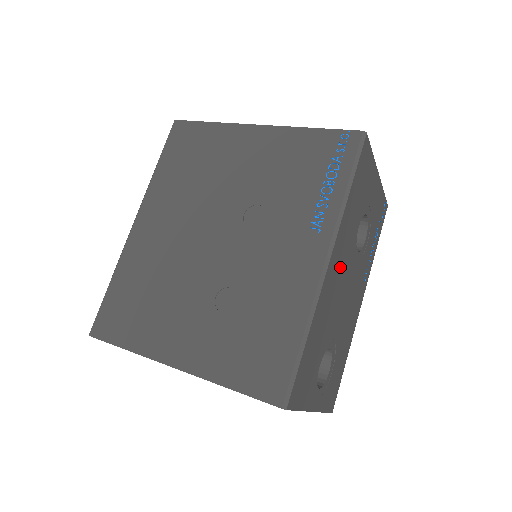
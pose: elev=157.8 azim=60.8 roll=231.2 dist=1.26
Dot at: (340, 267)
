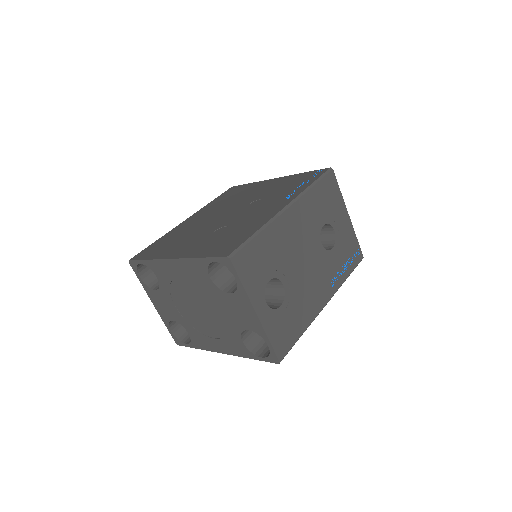
Dot at: (300, 229)
